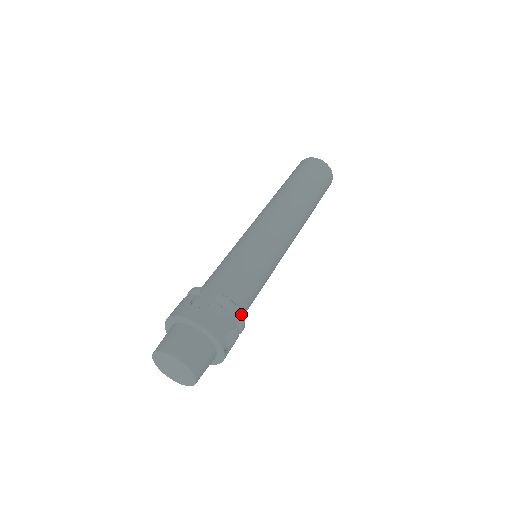
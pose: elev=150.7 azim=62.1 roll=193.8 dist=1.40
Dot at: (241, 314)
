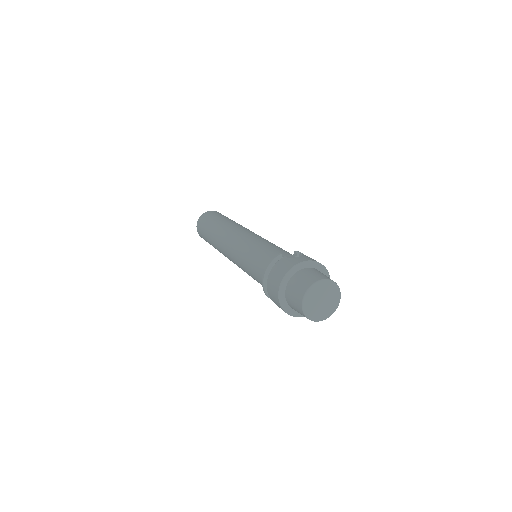
Dot at: occluded
